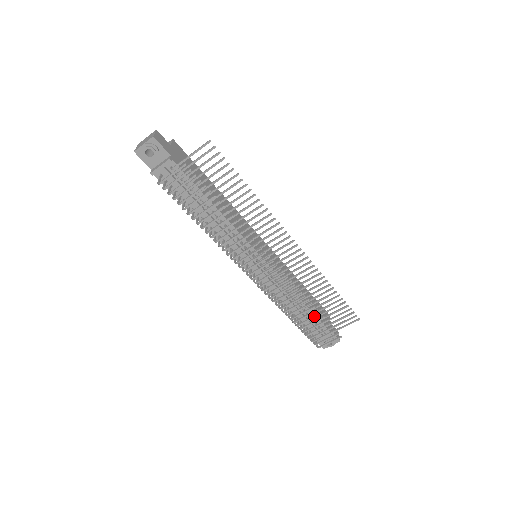
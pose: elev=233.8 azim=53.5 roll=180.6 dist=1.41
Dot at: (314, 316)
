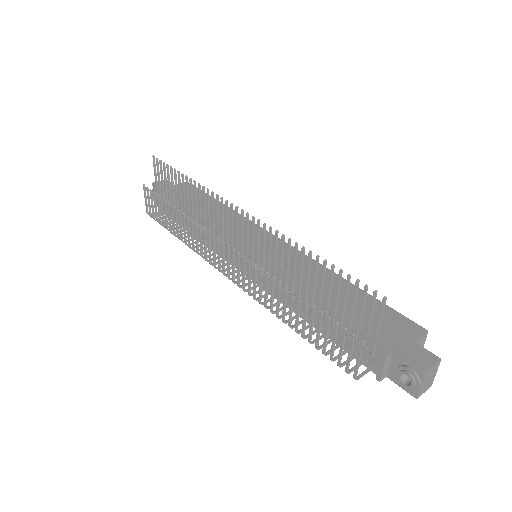
Dot at: (304, 309)
